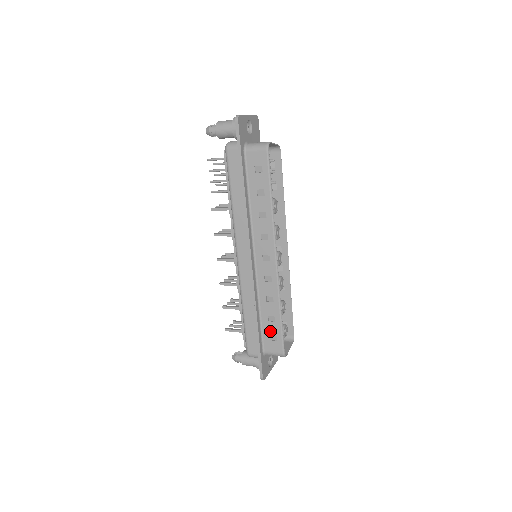
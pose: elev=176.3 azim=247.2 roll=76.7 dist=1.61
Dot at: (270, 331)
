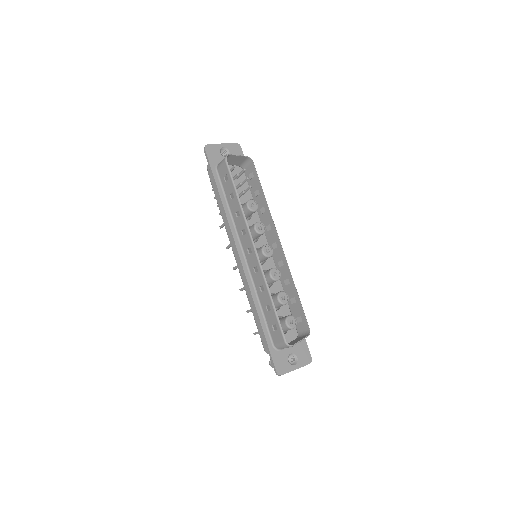
Dot at: (271, 321)
